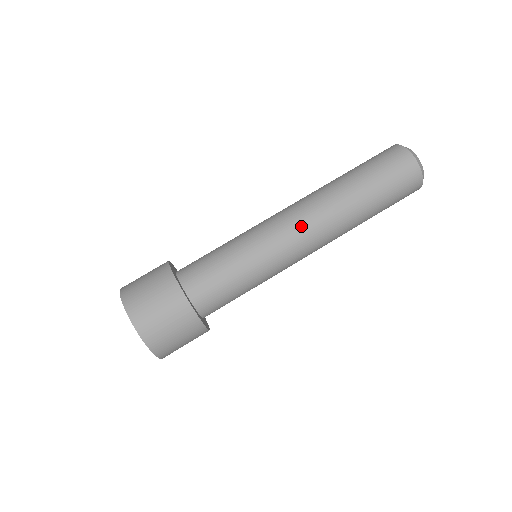
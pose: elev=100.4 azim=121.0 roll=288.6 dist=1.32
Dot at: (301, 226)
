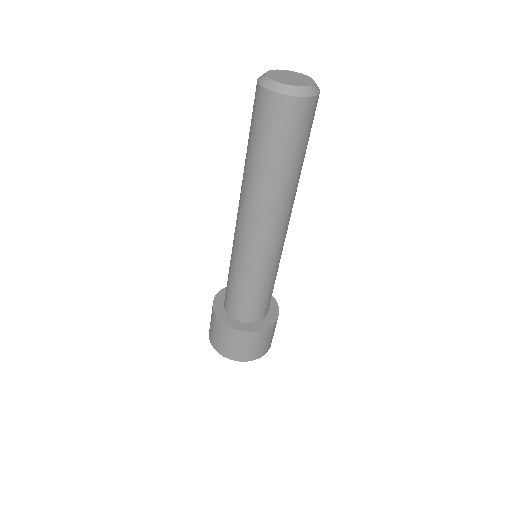
Dot at: (263, 233)
